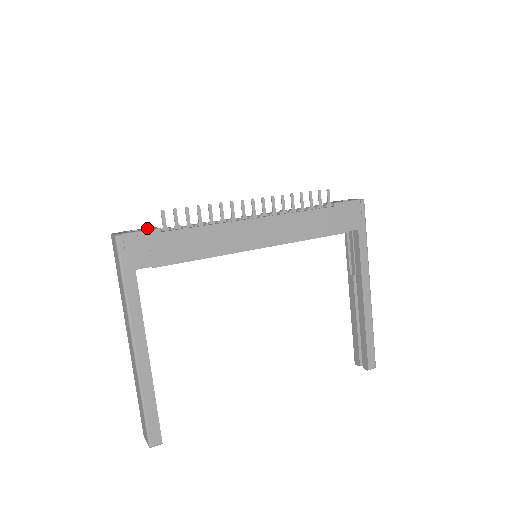
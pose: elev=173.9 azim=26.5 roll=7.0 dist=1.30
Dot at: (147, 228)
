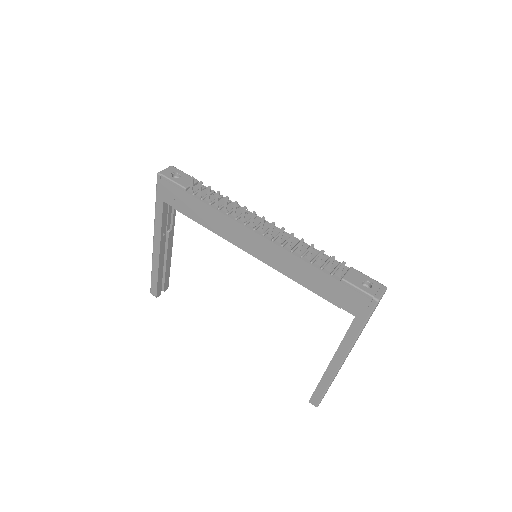
Dot at: (188, 179)
